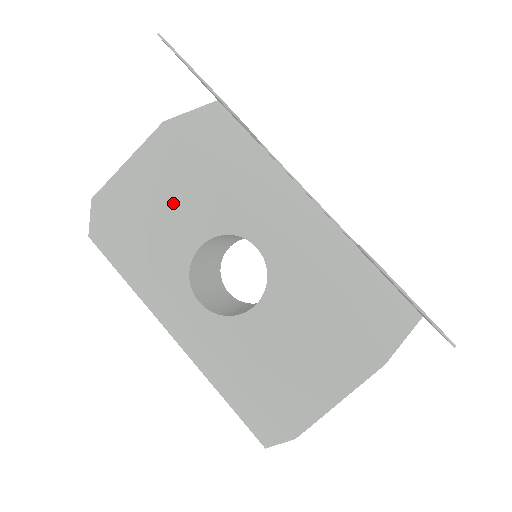
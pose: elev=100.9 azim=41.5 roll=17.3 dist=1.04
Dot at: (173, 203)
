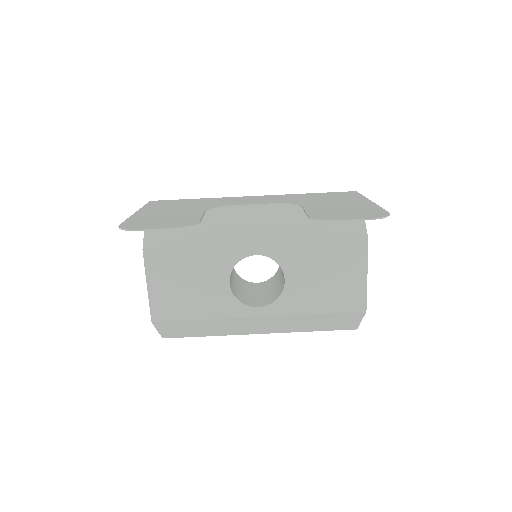
Dot at: (193, 280)
